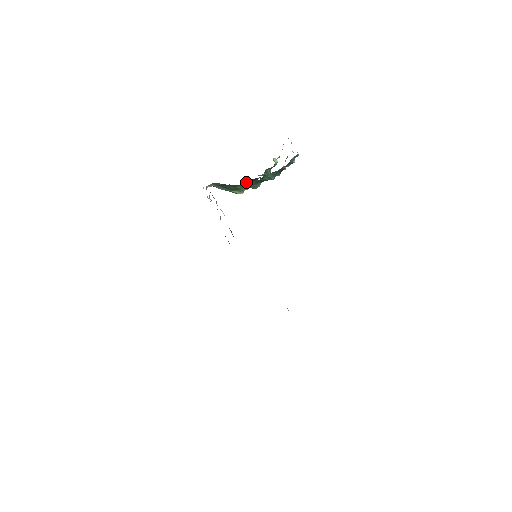
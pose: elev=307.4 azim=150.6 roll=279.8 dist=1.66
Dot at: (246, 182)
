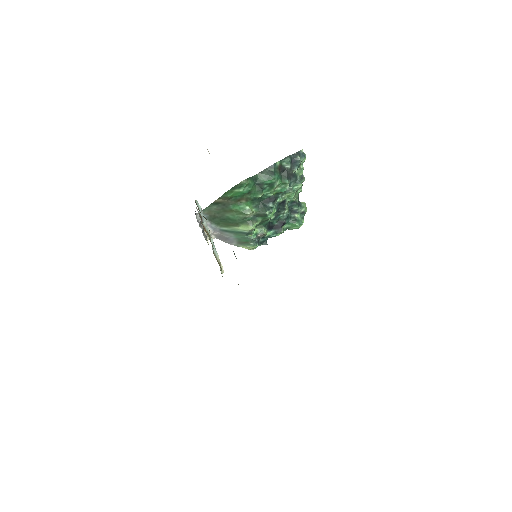
Dot at: (270, 237)
